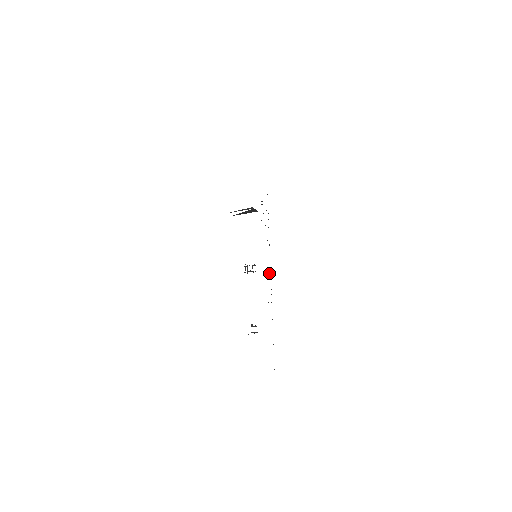
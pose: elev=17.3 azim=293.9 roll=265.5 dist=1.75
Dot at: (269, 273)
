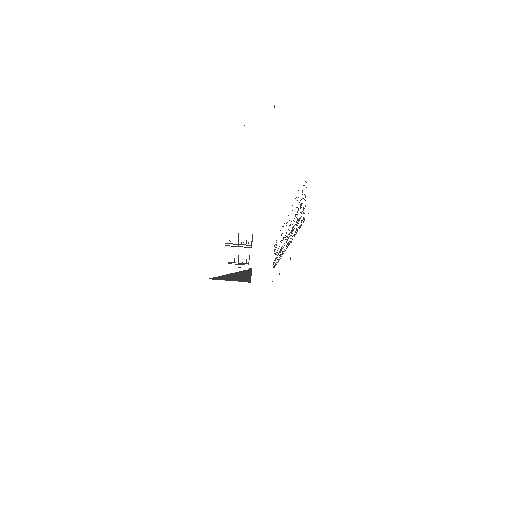
Dot at: (282, 248)
